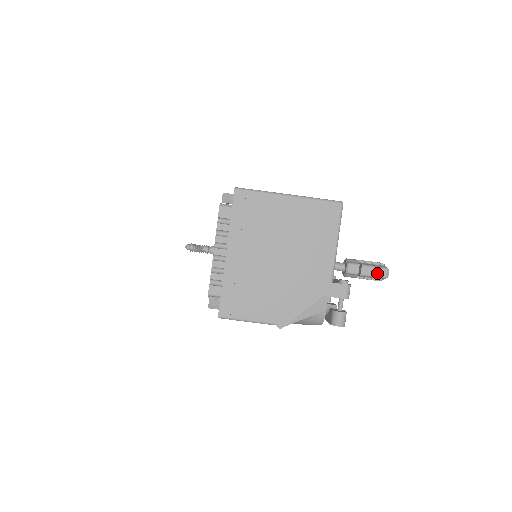
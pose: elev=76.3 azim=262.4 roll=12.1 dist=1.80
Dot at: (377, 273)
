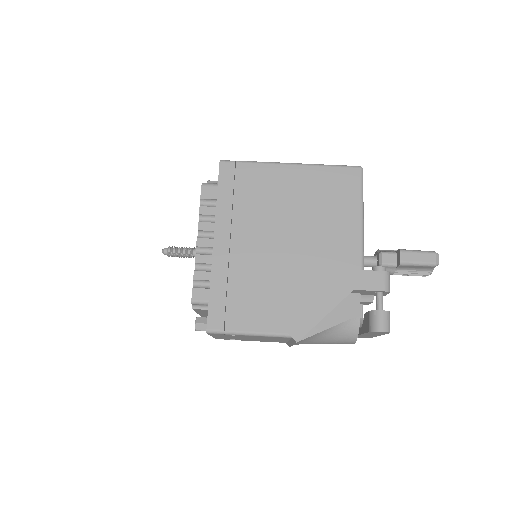
Dot at: (423, 259)
